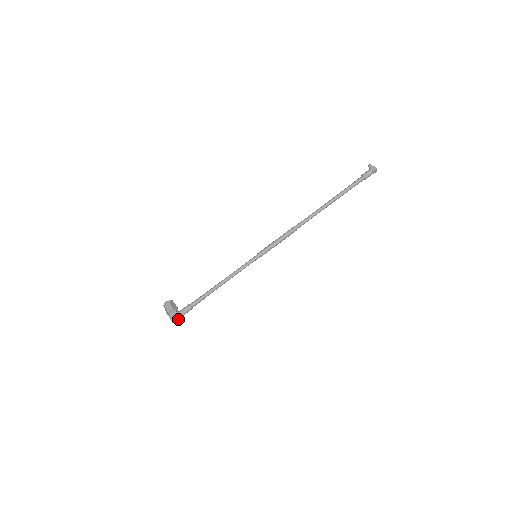
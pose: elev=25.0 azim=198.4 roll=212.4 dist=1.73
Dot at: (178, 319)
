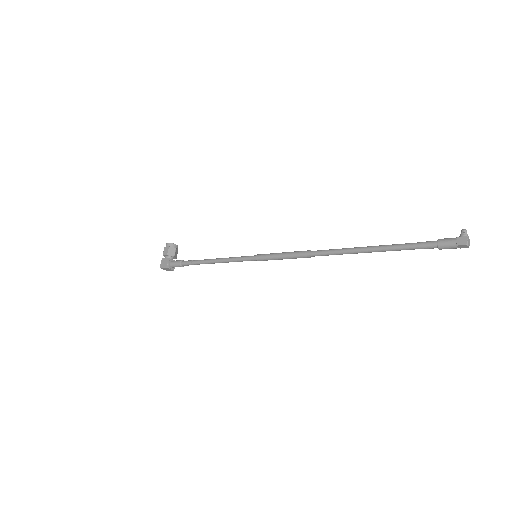
Dot at: (167, 268)
